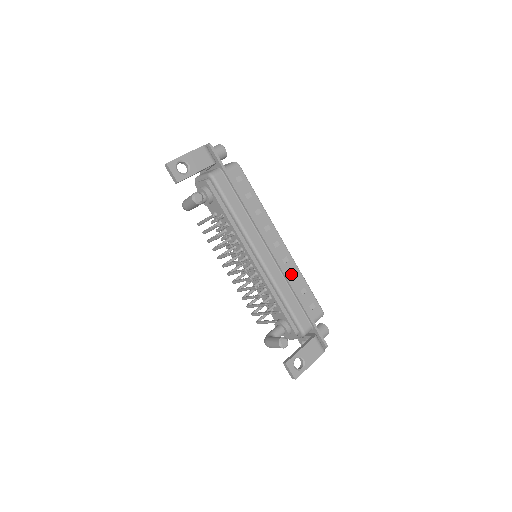
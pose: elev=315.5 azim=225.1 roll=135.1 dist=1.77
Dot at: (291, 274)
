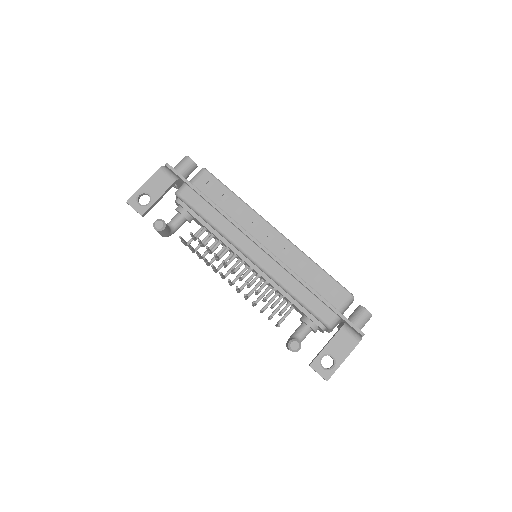
Dot at: (297, 264)
